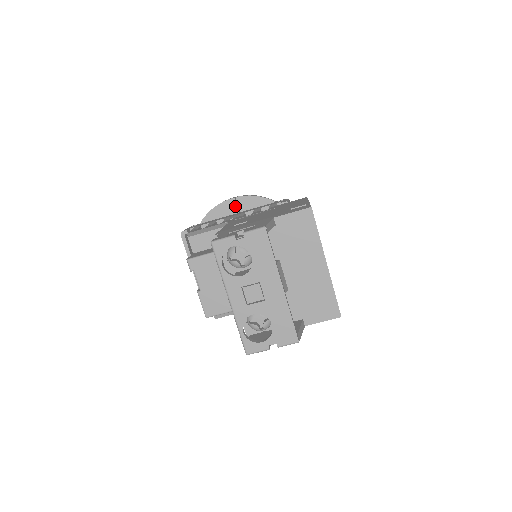
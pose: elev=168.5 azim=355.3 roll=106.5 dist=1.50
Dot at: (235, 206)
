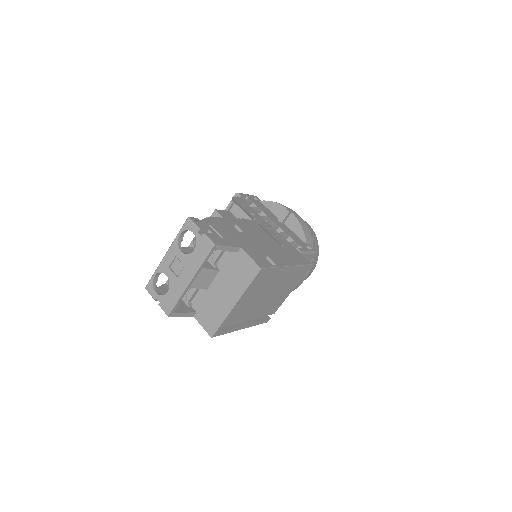
Dot at: (284, 217)
